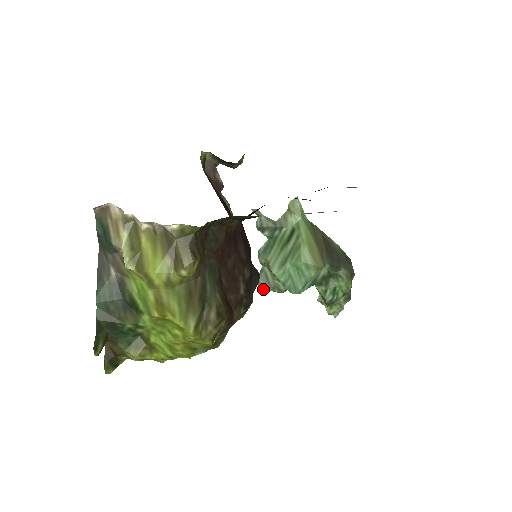
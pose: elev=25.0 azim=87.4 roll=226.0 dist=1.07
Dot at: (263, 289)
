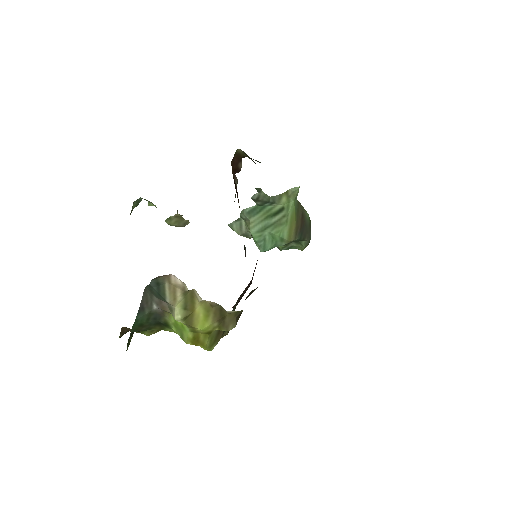
Dot at: (232, 229)
